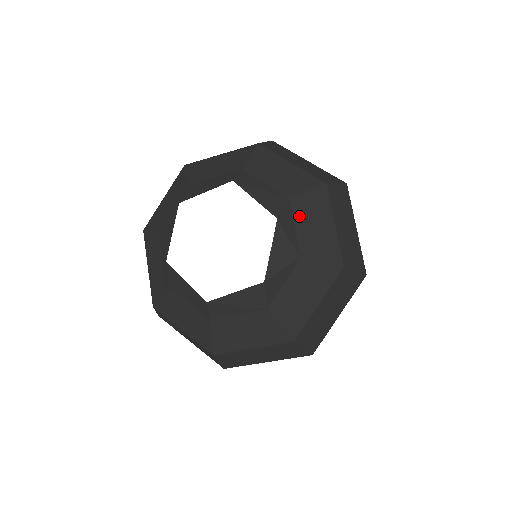
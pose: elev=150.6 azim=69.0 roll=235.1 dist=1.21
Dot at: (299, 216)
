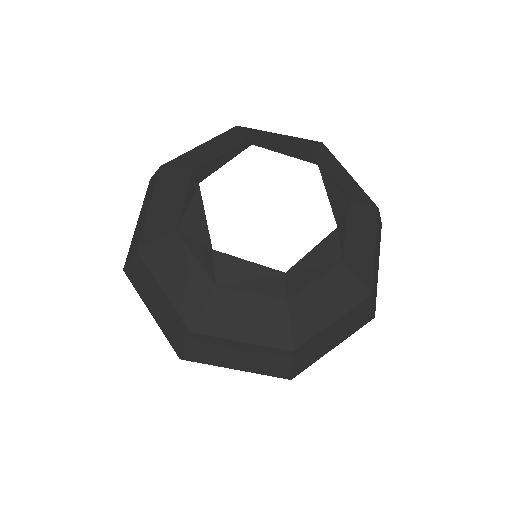
Dot at: (324, 167)
